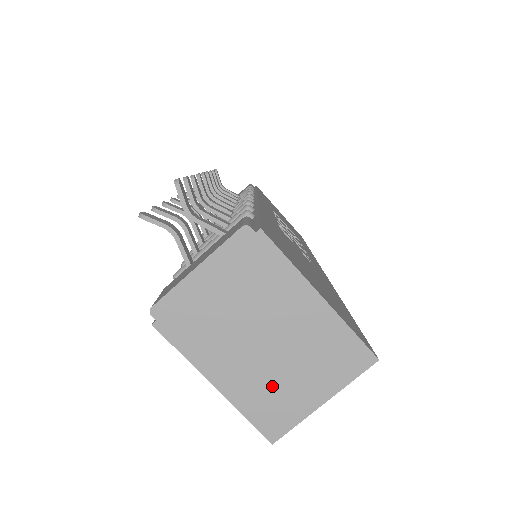
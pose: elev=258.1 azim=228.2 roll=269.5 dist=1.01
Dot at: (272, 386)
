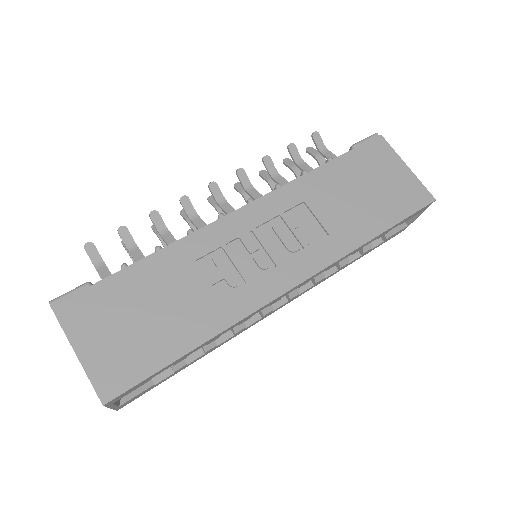
Dot at: occluded
